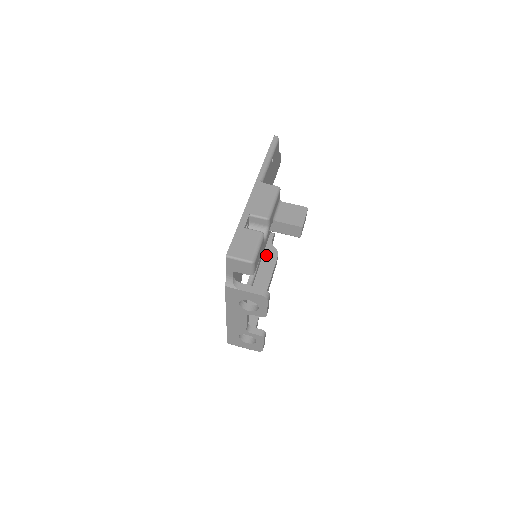
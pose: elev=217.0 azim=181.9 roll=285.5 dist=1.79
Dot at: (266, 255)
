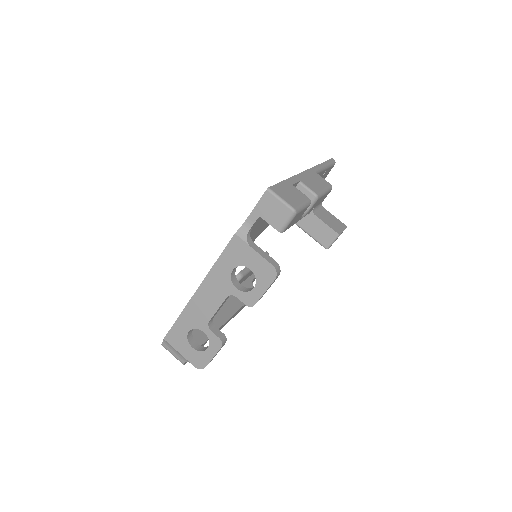
Dot at: occluded
